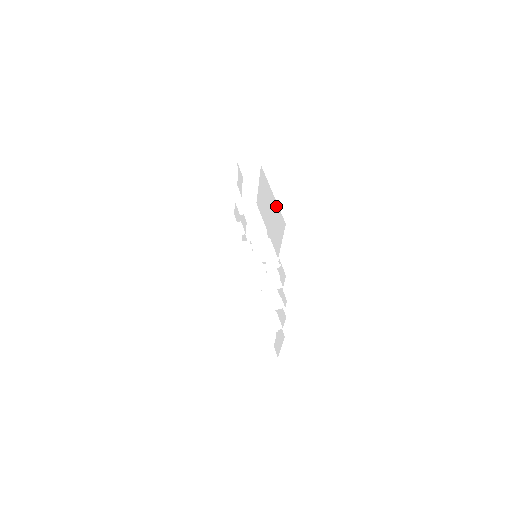
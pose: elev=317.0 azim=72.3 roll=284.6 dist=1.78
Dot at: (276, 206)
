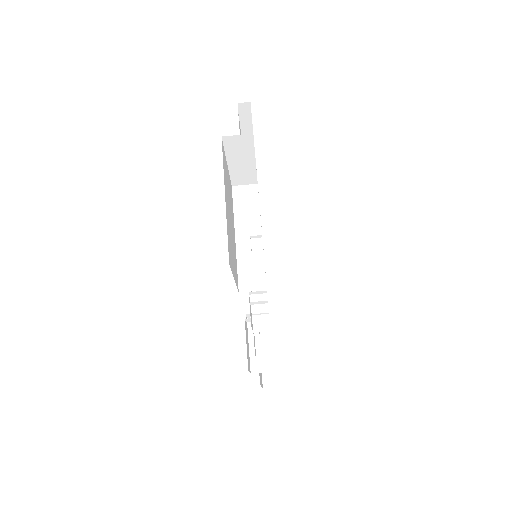
Dot at: occluded
